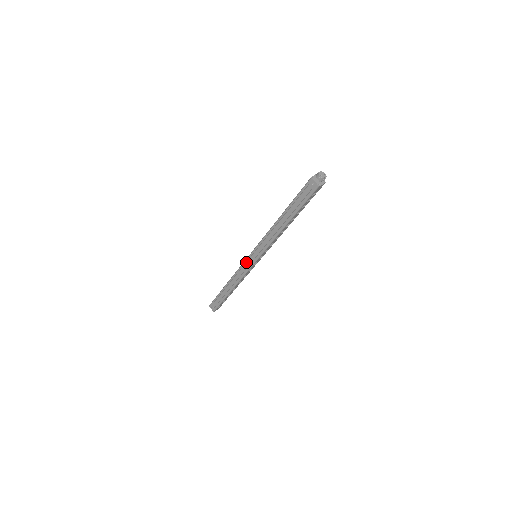
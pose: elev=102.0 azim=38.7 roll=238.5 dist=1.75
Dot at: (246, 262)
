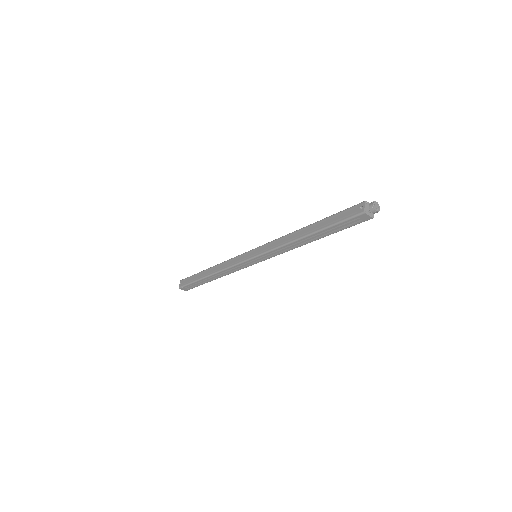
Dot at: (243, 255)
